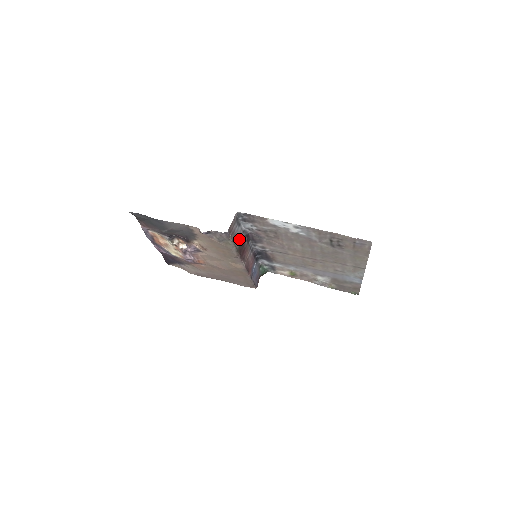
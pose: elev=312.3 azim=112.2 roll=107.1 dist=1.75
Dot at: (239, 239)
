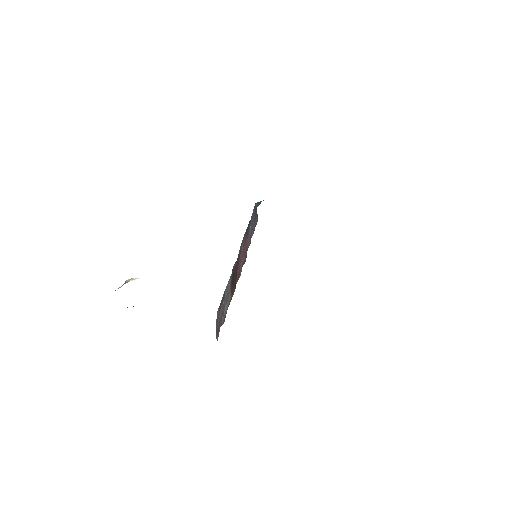
Dot at: (228, 289)
